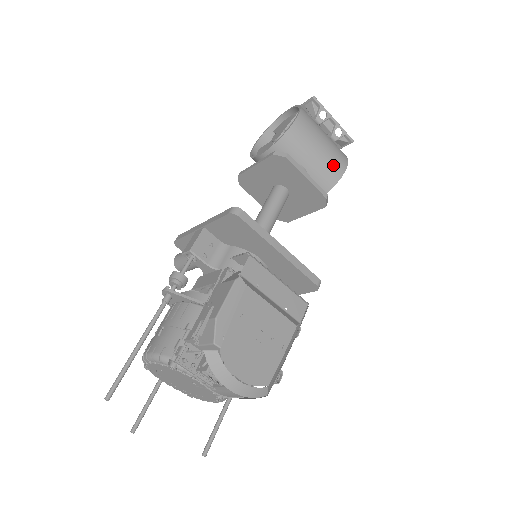
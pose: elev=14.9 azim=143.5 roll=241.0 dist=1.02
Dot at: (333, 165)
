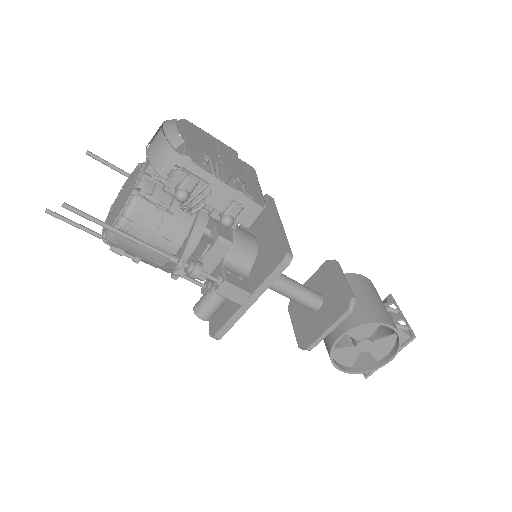
Dot at: (379, 312)
